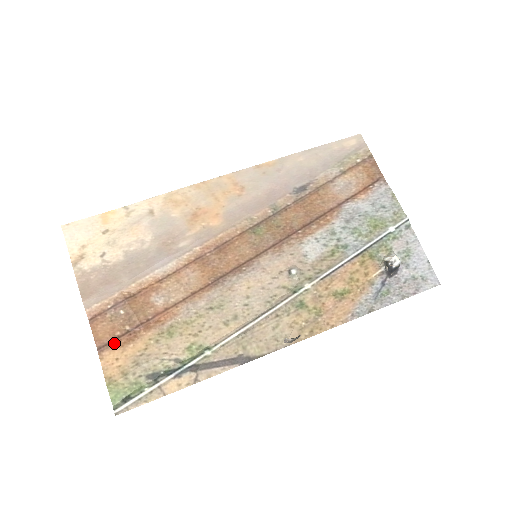
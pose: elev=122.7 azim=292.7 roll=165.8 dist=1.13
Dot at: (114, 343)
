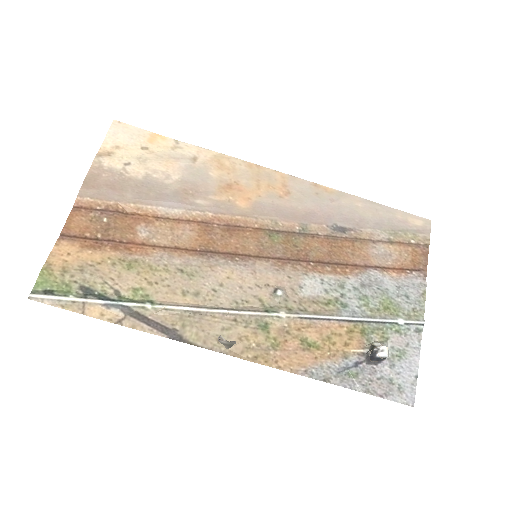
Dot at: (78, 240)
